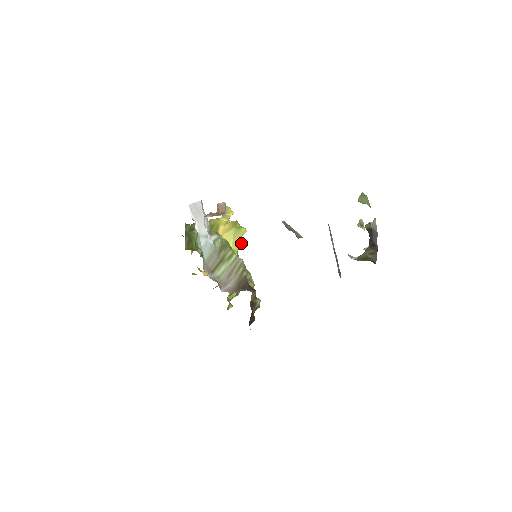
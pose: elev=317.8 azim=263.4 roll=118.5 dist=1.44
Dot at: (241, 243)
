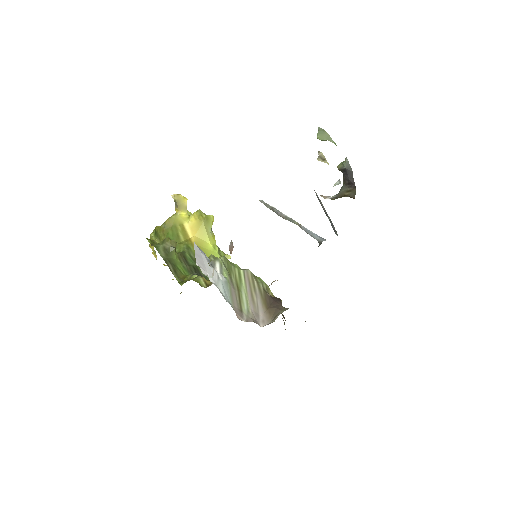
Dot at: occluded
